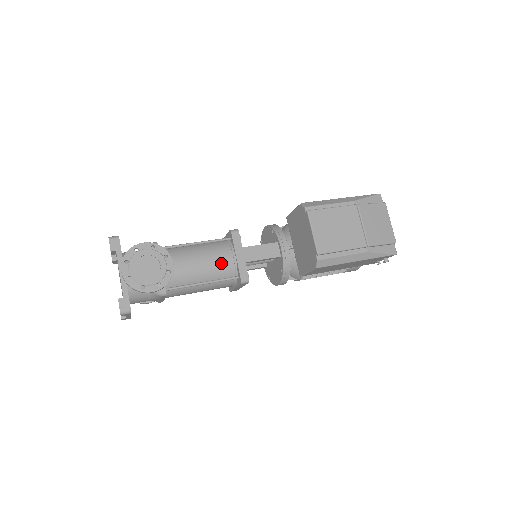
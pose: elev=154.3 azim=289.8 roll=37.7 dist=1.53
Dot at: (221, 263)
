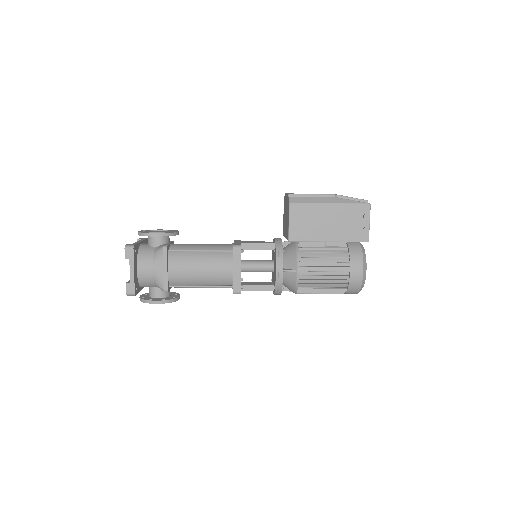
Dot at: (220, 245)
